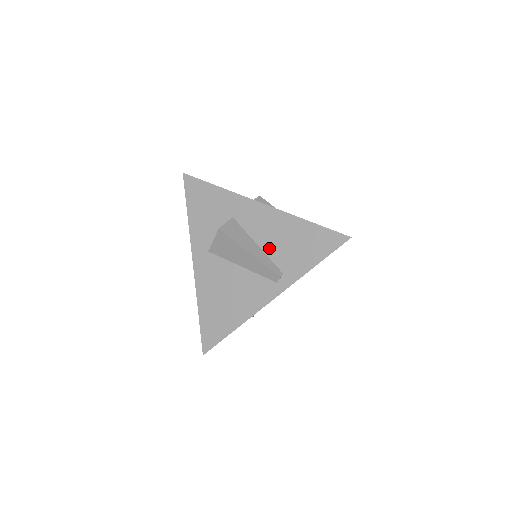
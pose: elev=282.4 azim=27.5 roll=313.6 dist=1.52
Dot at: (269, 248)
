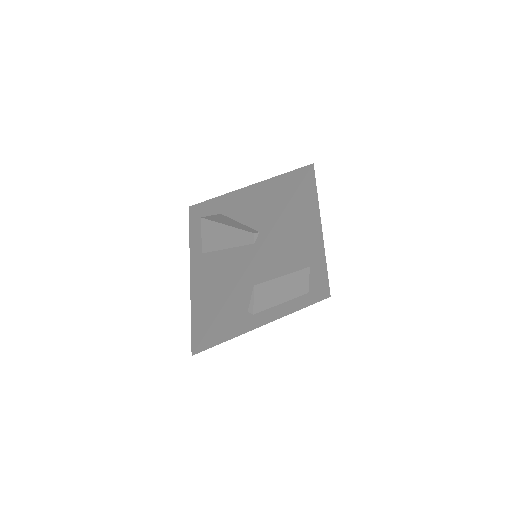
Dot at: (247, 218)
